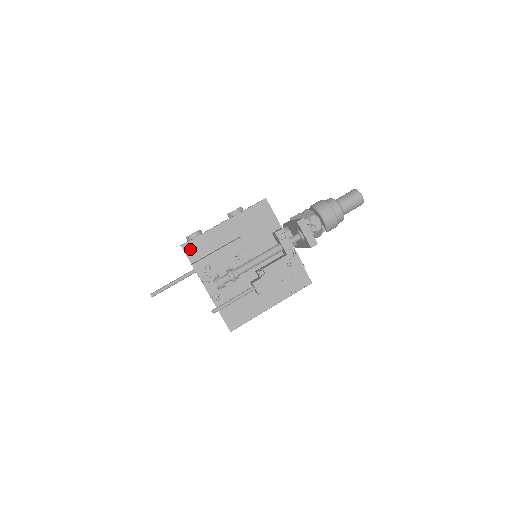
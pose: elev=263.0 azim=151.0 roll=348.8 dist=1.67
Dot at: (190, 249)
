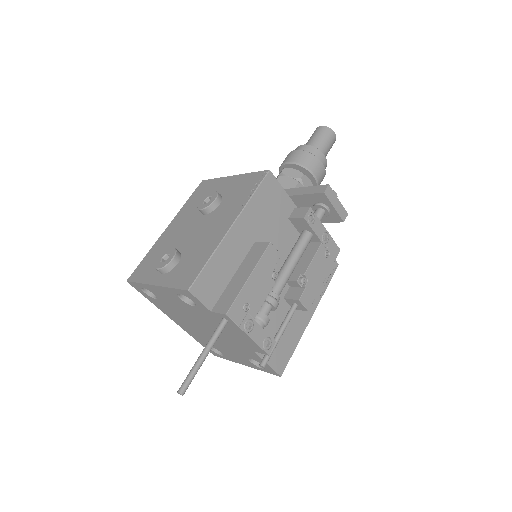
Dot at: (202, 289)
